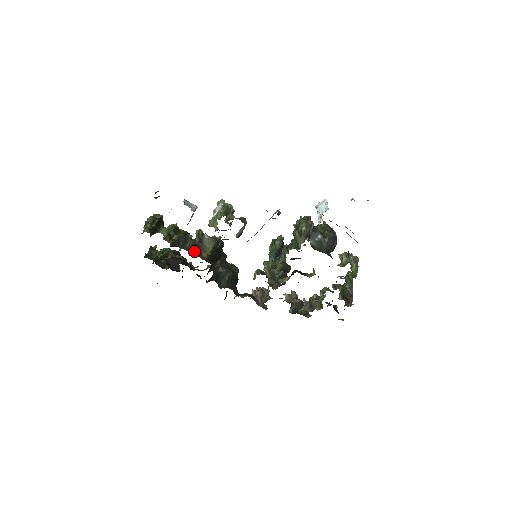
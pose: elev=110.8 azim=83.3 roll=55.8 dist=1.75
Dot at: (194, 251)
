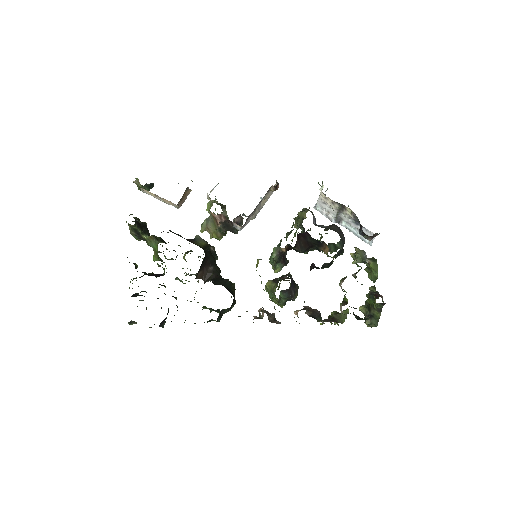
Dot at: (184, 238)
